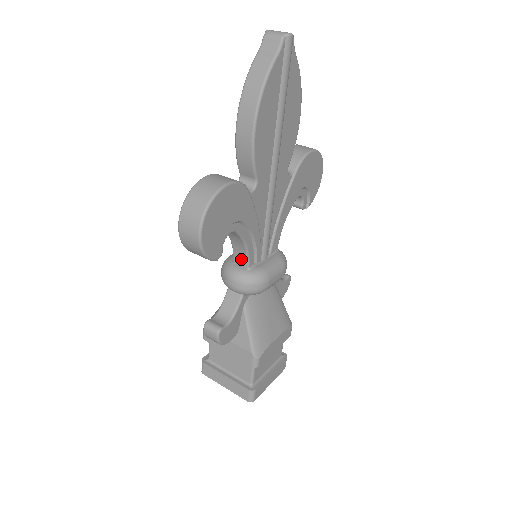
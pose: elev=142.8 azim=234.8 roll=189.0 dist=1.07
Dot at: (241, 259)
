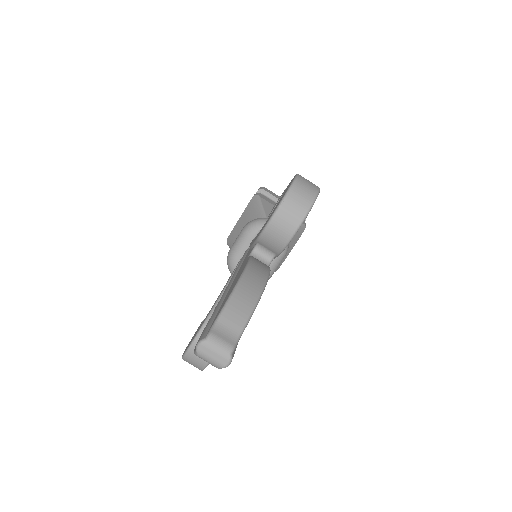
Dot at: occluded
